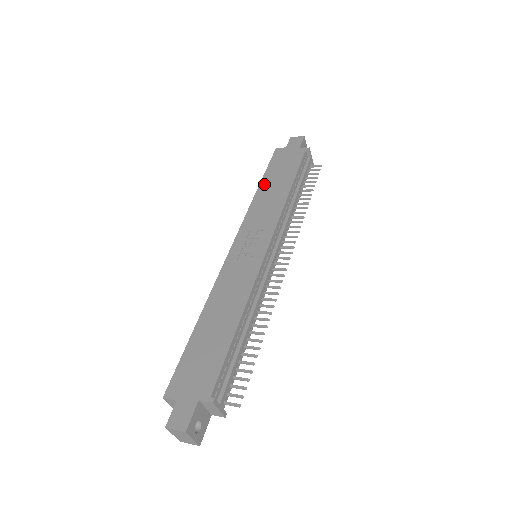
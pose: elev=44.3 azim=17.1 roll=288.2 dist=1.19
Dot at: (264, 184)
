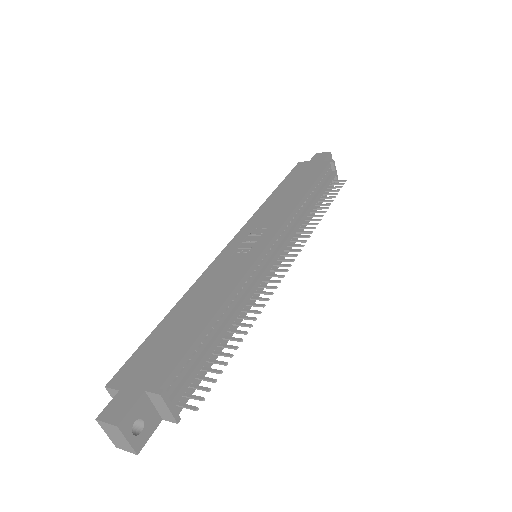
Dot at: (279, 190)
